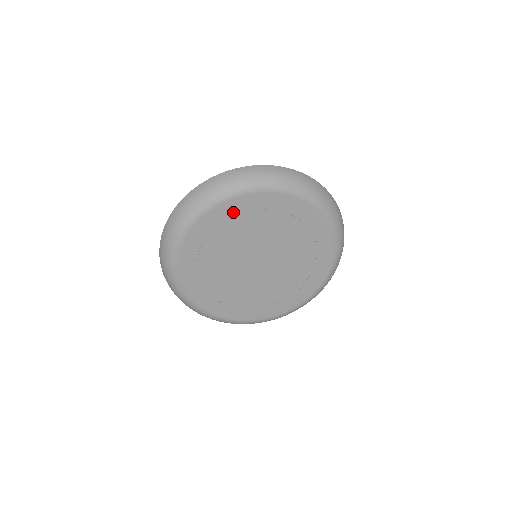
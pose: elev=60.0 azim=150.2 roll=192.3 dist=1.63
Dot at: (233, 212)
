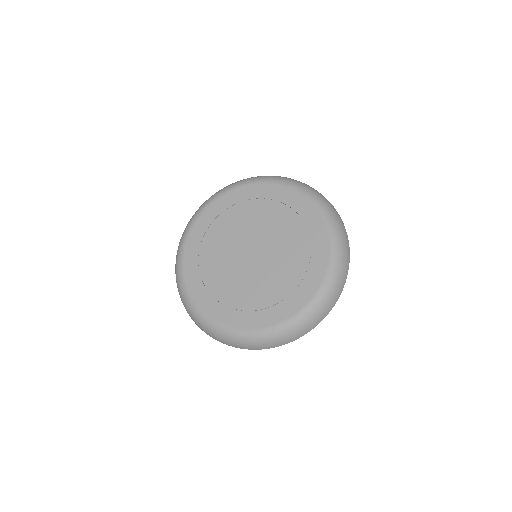
Dot at: (257, 195)
